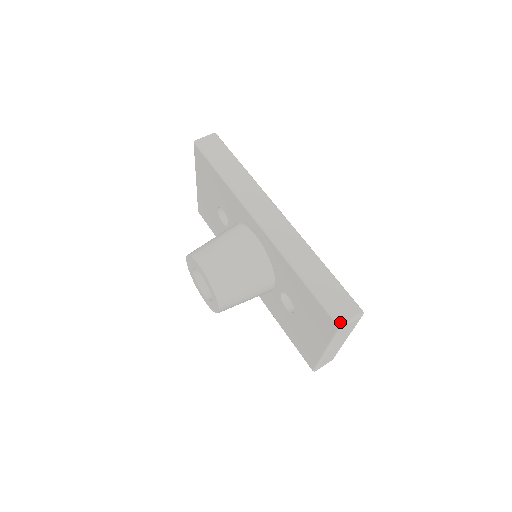
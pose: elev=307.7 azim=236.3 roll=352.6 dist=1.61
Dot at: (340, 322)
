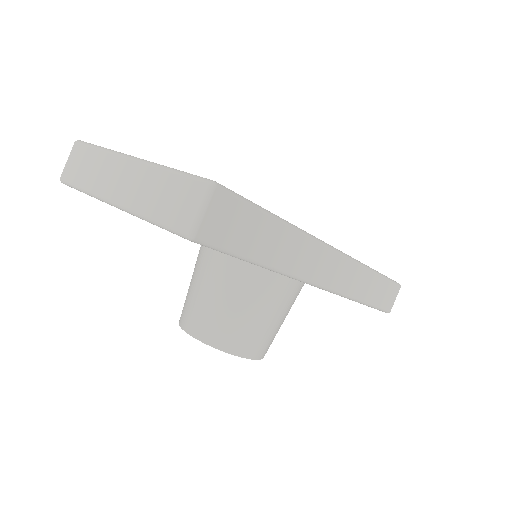
Dot at: (390, 311)
